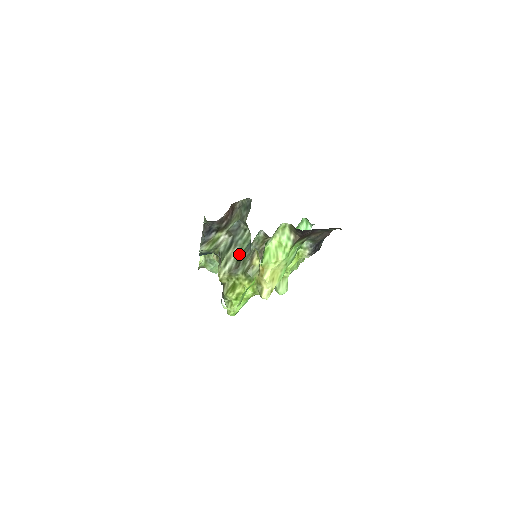
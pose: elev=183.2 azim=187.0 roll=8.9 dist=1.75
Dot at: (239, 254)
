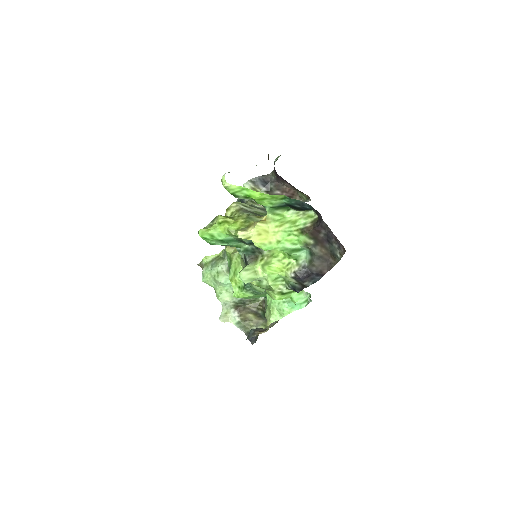
Dot at: (260, 213)
